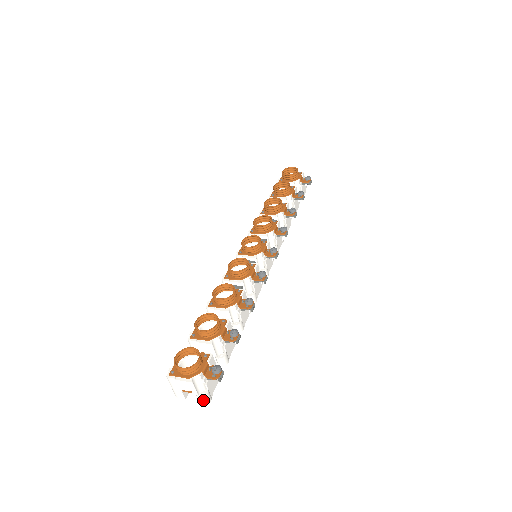
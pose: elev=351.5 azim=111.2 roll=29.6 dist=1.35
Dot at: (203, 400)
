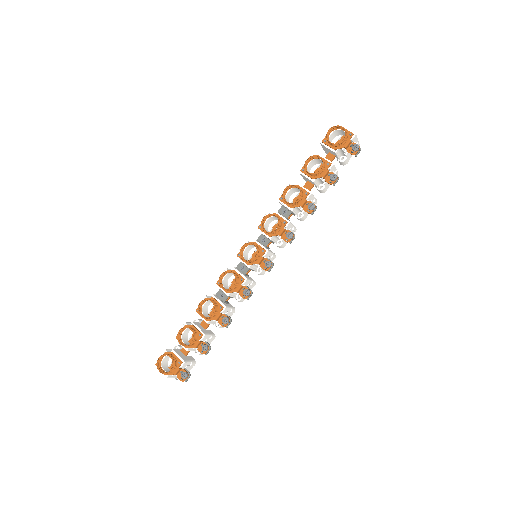
Dot at: occluded
